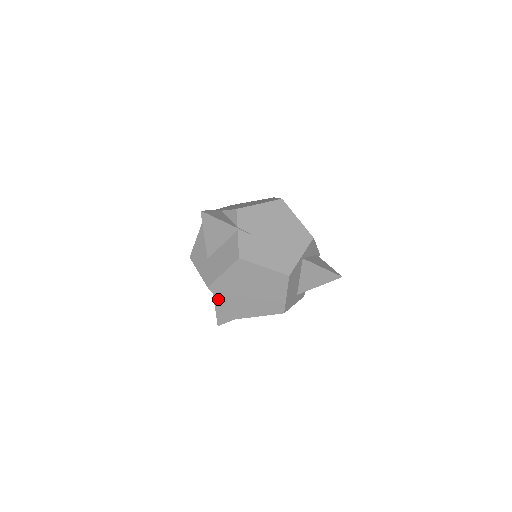
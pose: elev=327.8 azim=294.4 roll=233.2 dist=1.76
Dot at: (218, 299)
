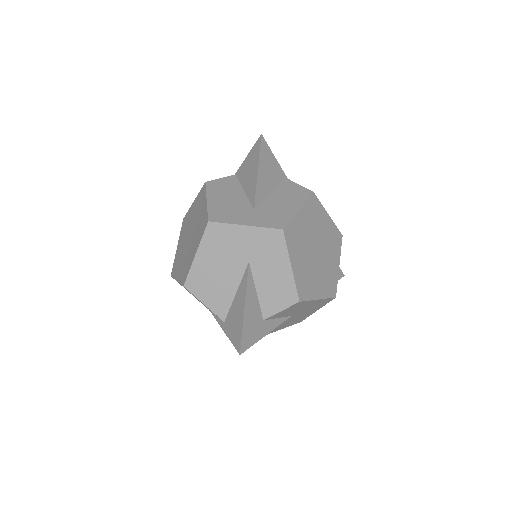
Dot at: (250, 290)
